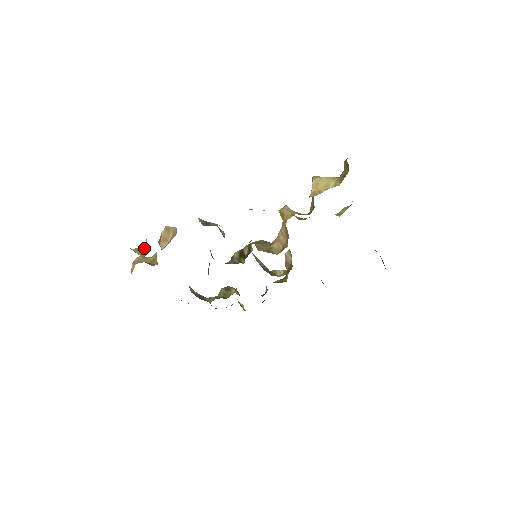
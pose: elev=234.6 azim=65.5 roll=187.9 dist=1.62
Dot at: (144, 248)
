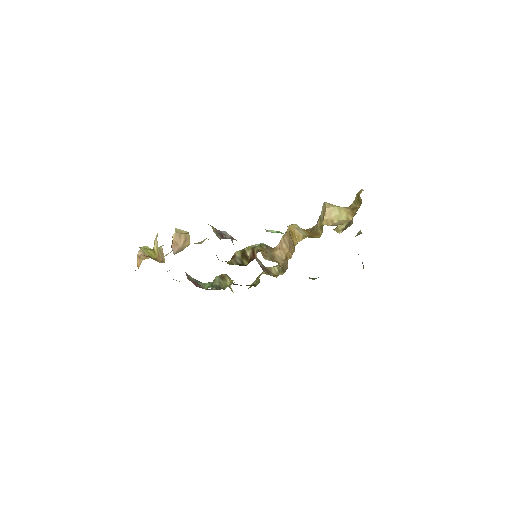
Dot at: (154, 249)
